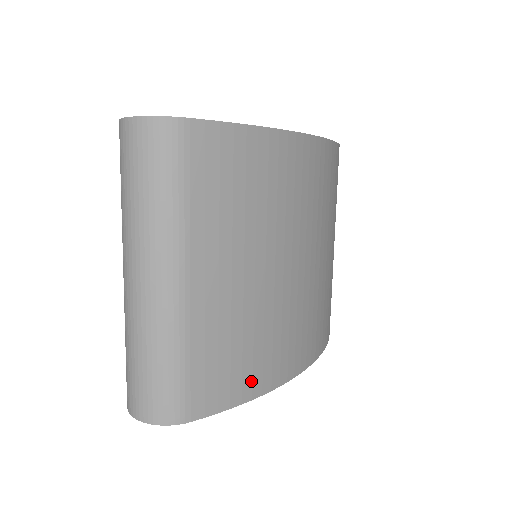
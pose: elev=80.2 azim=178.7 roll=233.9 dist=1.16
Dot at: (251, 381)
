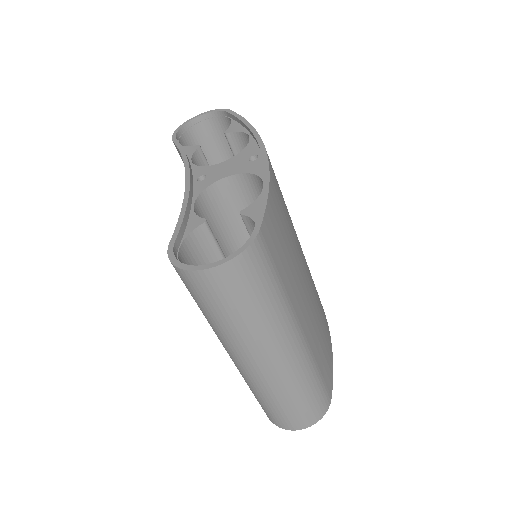
Dot at: (328, 340)
